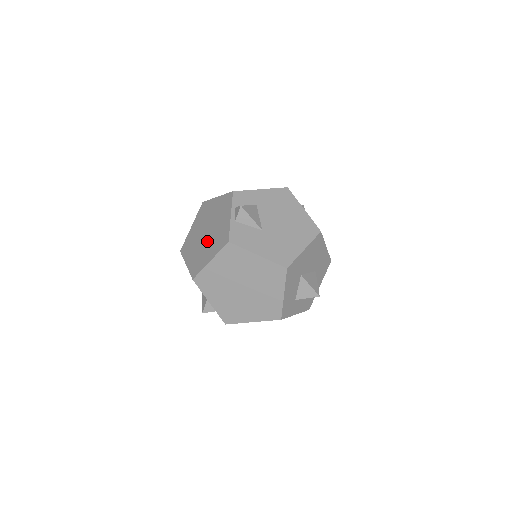
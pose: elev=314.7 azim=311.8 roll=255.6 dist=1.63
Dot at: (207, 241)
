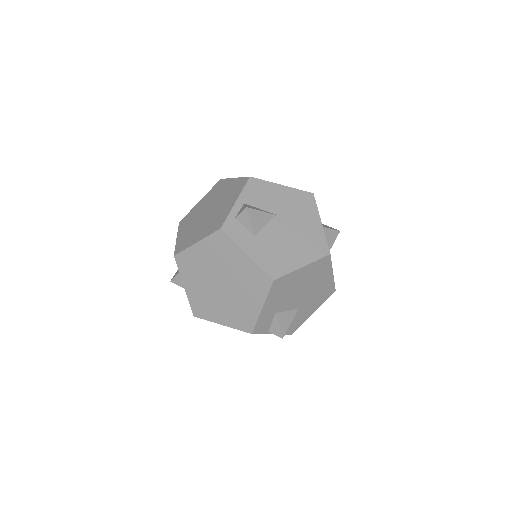
Dot at: occluded
